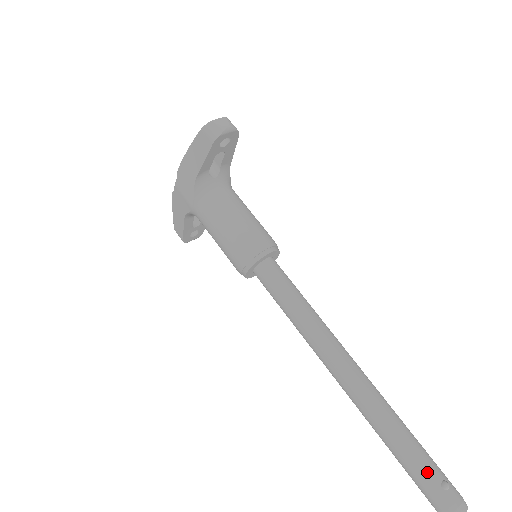
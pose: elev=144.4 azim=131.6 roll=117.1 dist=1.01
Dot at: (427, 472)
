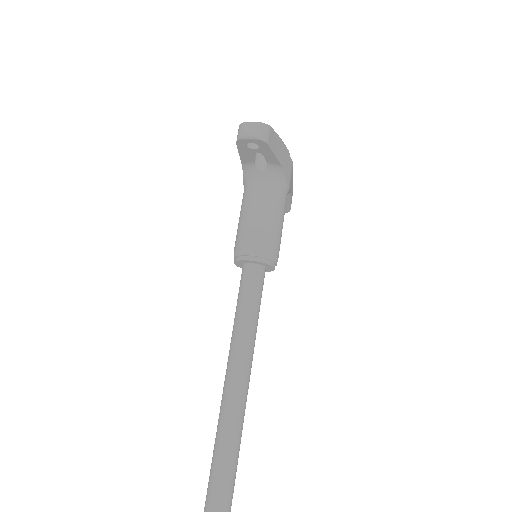
Dot at: (208, 510)
